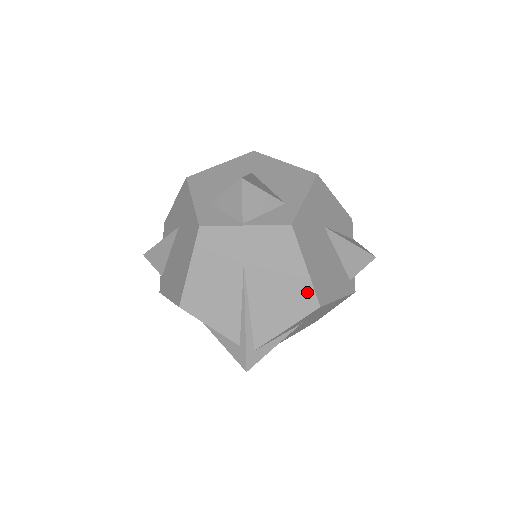
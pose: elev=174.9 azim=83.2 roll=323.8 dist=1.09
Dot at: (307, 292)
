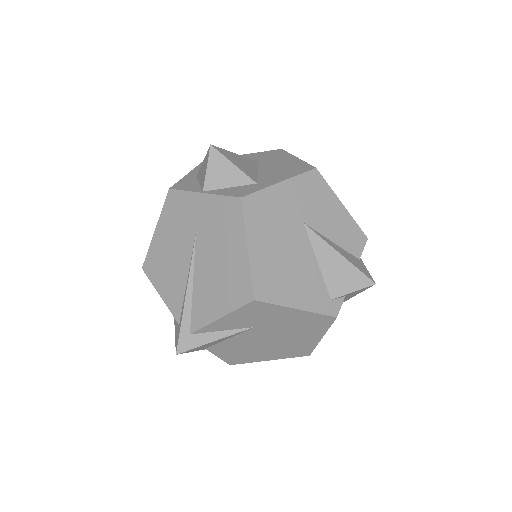
Dot at: (244, 278)
